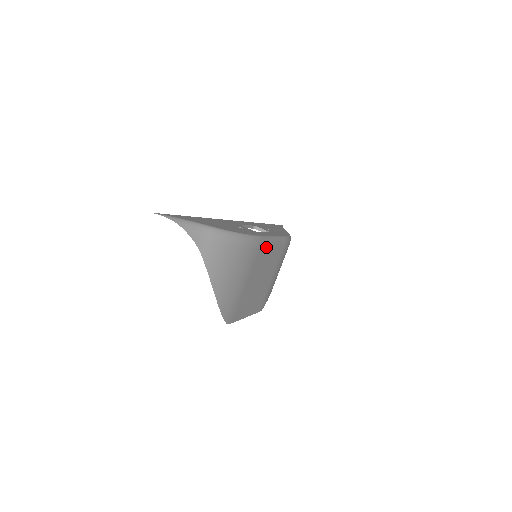
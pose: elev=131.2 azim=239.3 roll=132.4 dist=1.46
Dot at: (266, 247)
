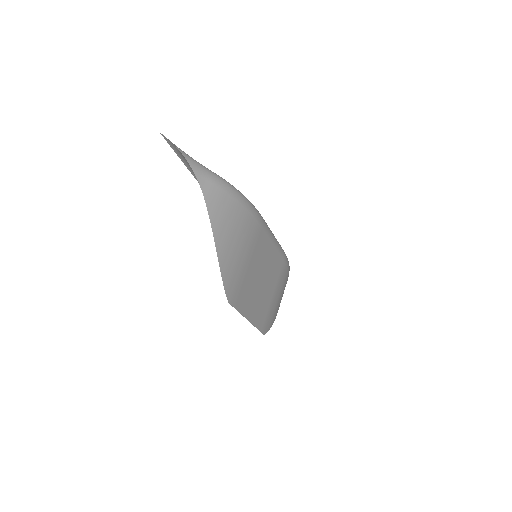
Dot at: (267, 234)
